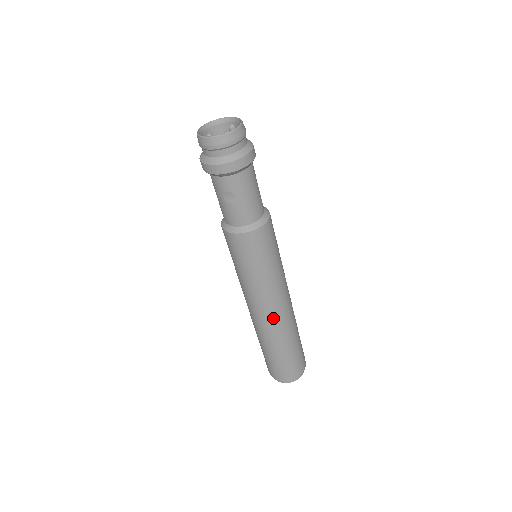
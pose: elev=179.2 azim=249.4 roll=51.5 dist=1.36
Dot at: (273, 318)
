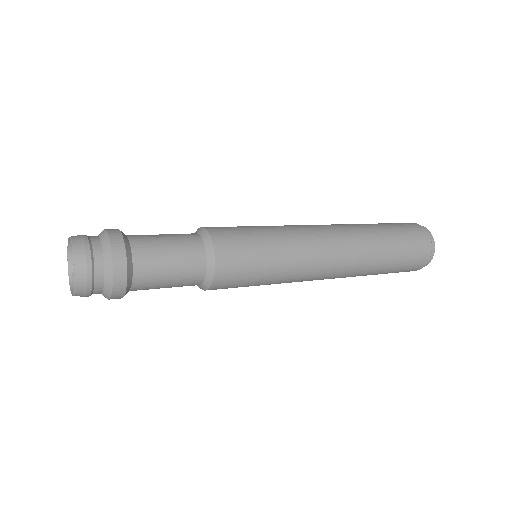
Dot at: (329, 278)
